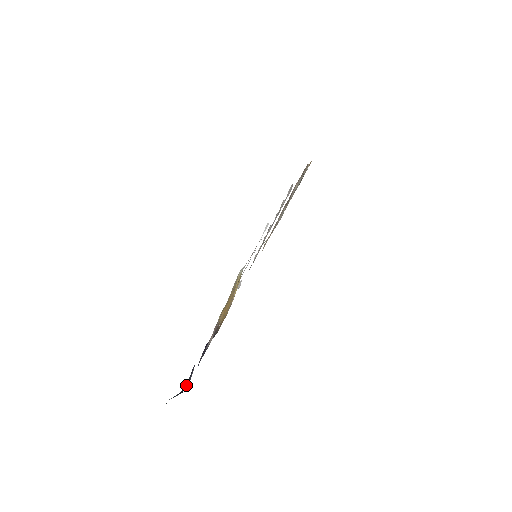
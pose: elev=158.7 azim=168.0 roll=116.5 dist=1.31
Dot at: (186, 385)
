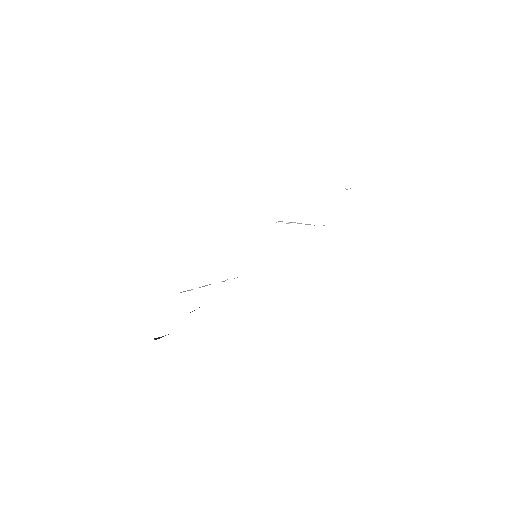
Dot at: occluded
